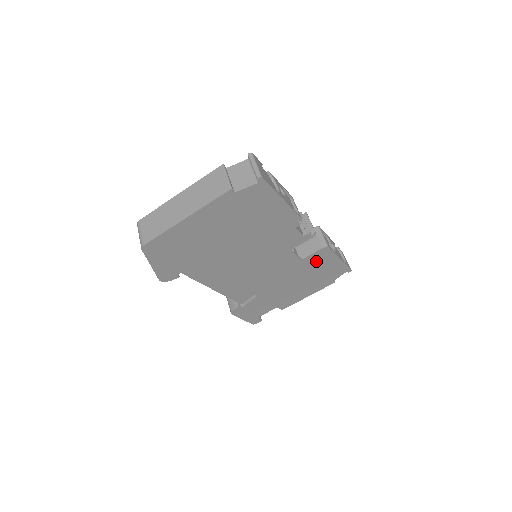
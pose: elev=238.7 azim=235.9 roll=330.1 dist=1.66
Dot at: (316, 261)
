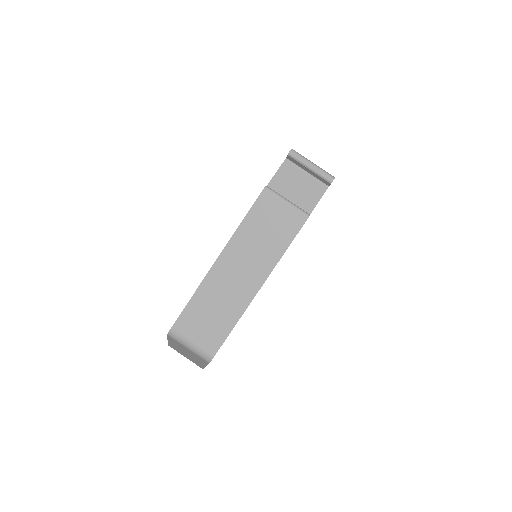
Dot at: occluded
